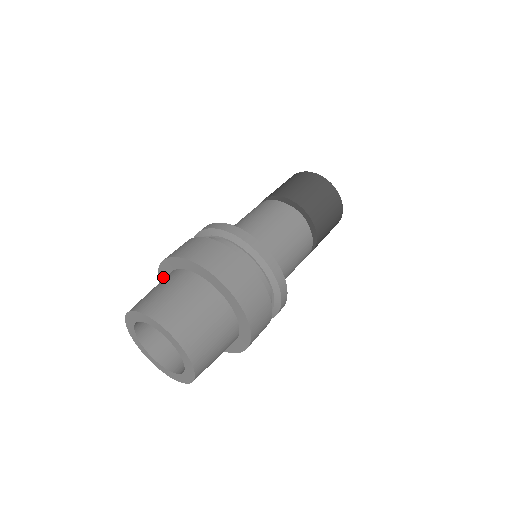
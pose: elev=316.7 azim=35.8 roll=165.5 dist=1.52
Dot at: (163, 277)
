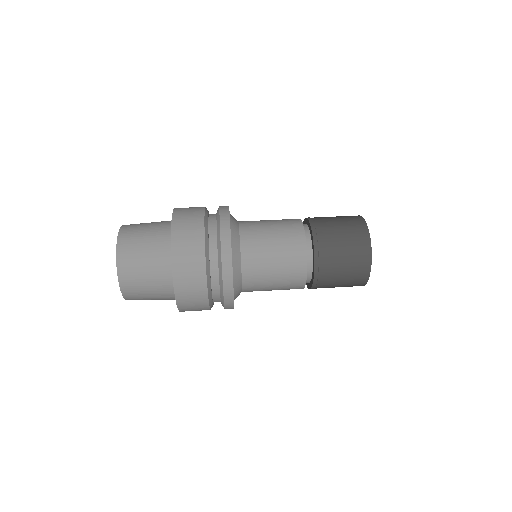
Dot at: occluded
